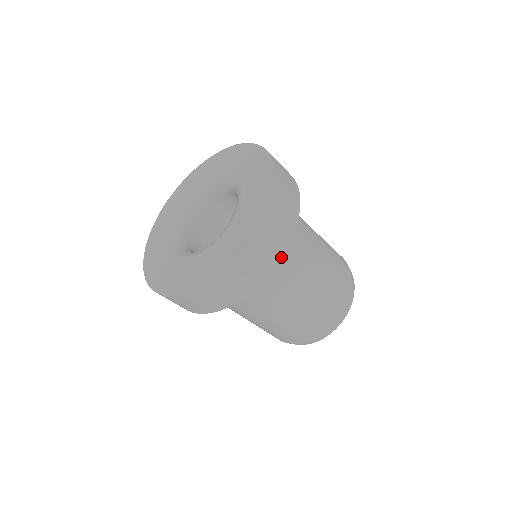
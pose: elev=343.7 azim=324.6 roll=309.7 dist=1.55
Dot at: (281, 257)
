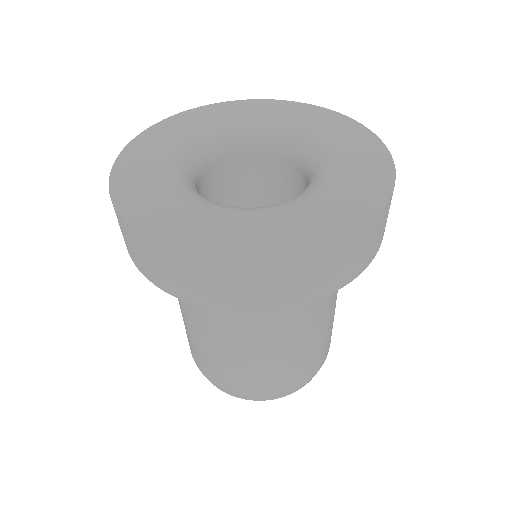
Dot at: (378, 249)
